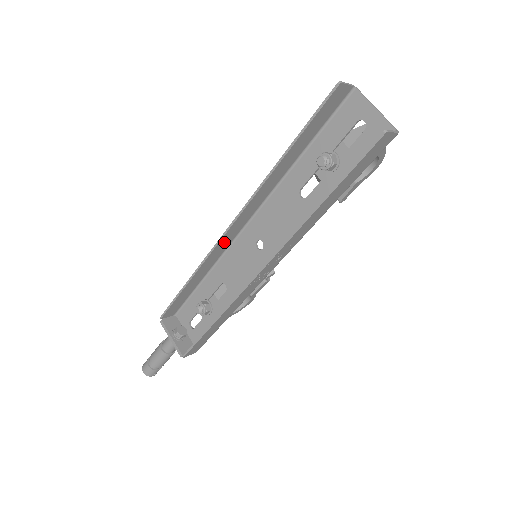
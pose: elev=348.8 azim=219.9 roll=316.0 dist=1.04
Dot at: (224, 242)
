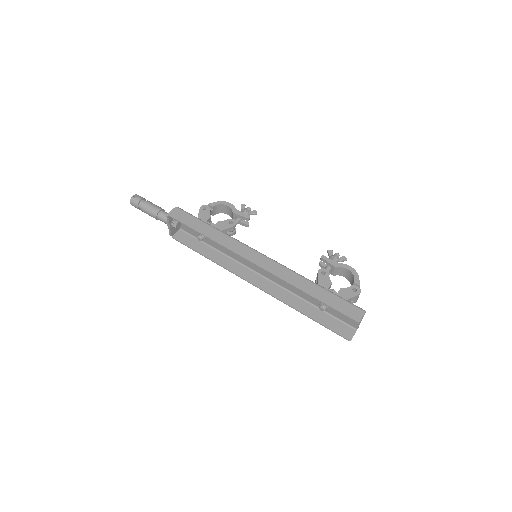
Dot at: (245, 253)
